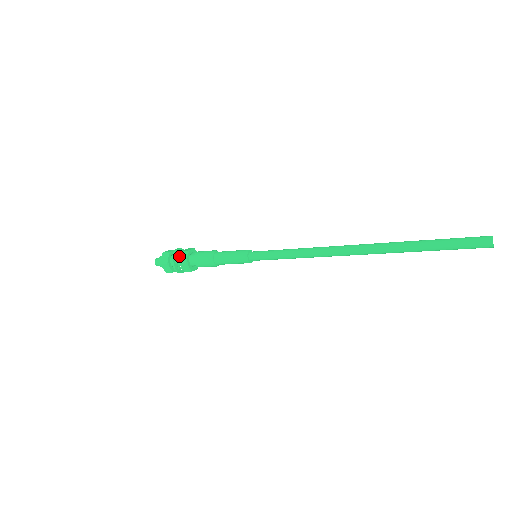
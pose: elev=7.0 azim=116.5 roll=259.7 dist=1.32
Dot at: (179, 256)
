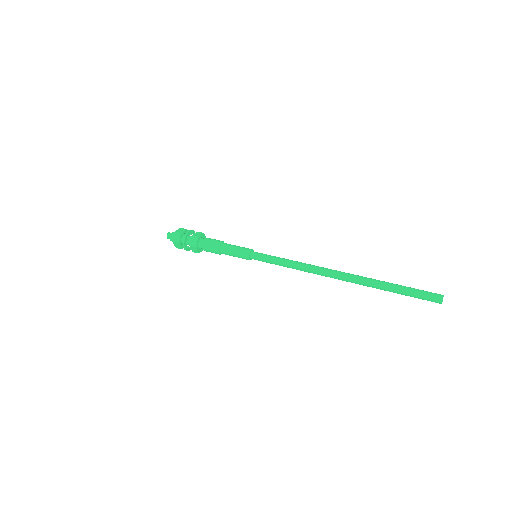
Dot at: (189, 238)
